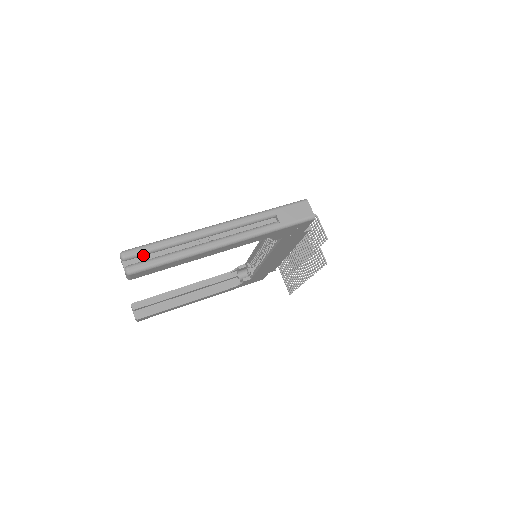
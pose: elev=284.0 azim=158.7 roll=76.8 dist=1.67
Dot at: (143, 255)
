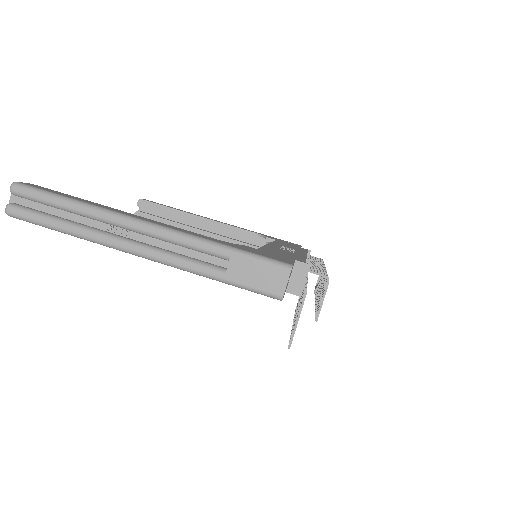
Dot at: (37, 201)
